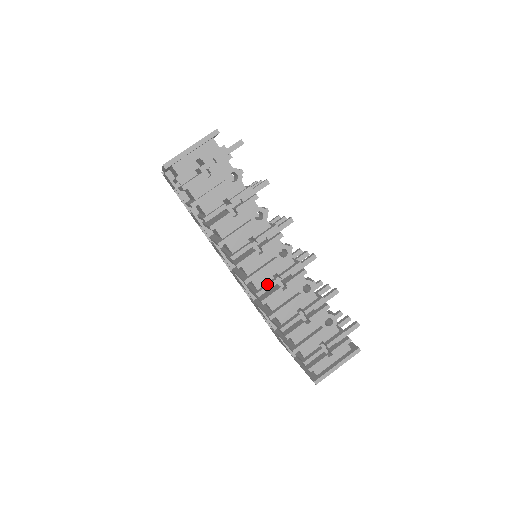
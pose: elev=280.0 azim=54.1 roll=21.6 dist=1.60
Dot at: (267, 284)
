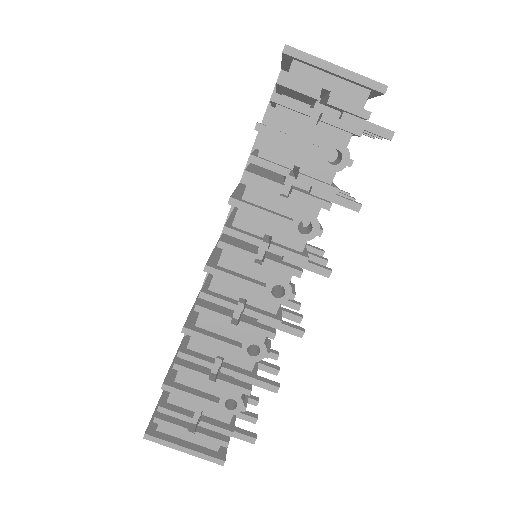
Dot at: (224, 297)
